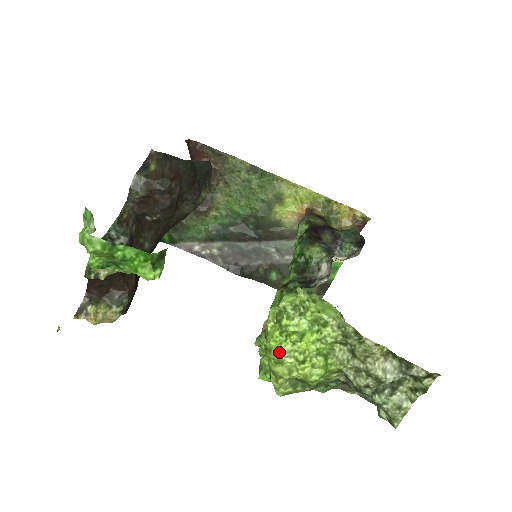
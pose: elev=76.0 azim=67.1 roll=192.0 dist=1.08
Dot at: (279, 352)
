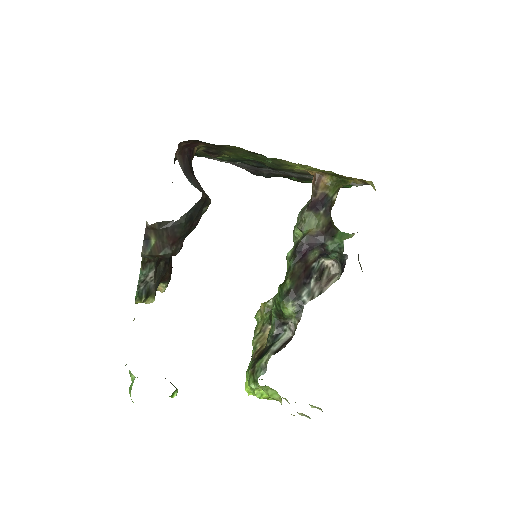
Dot at: occluded
